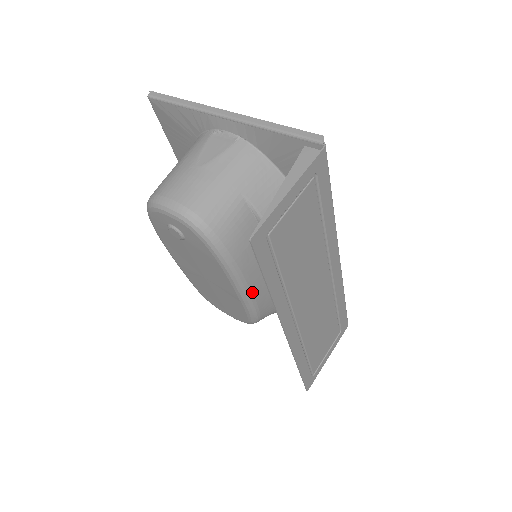
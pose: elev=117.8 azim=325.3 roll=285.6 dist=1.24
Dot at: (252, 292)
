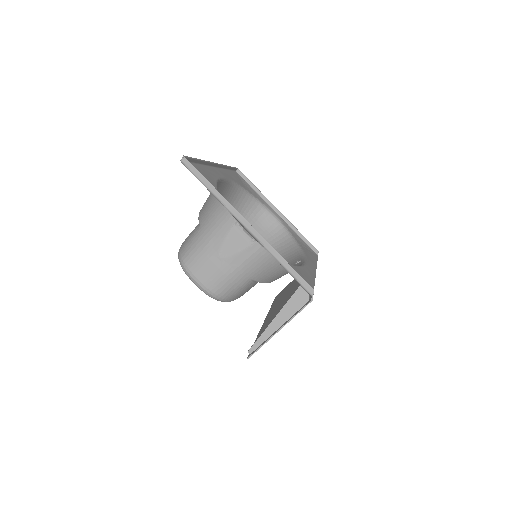
Dot at: occluded
